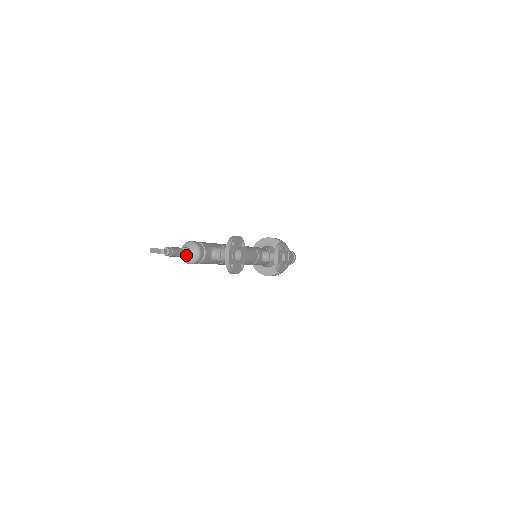
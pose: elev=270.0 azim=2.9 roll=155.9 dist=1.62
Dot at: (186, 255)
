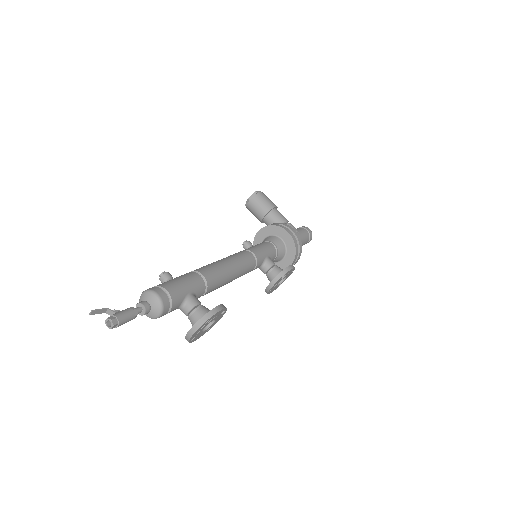
Dot at: (141, 314)
